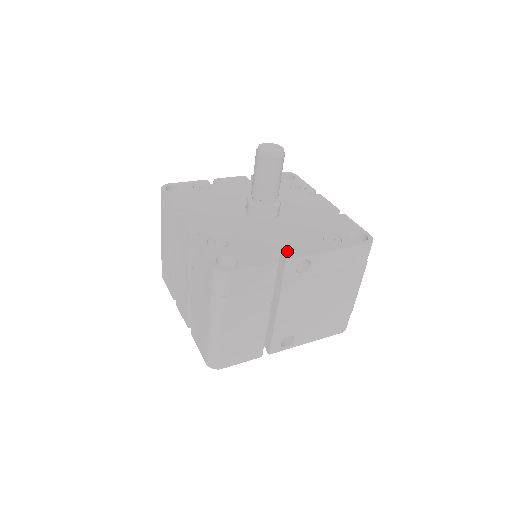
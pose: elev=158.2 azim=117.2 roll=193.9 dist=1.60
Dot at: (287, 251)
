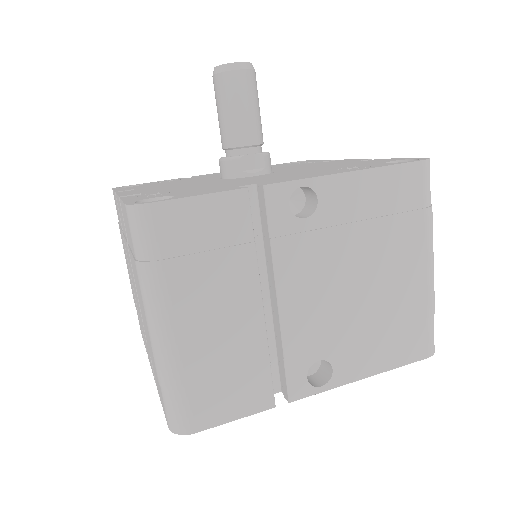
Dot at: (269, 181)
